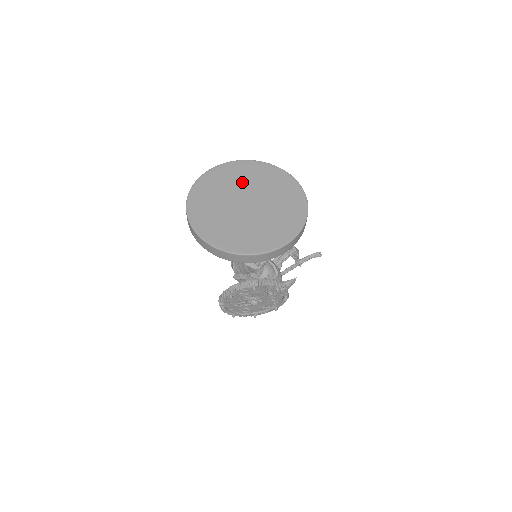
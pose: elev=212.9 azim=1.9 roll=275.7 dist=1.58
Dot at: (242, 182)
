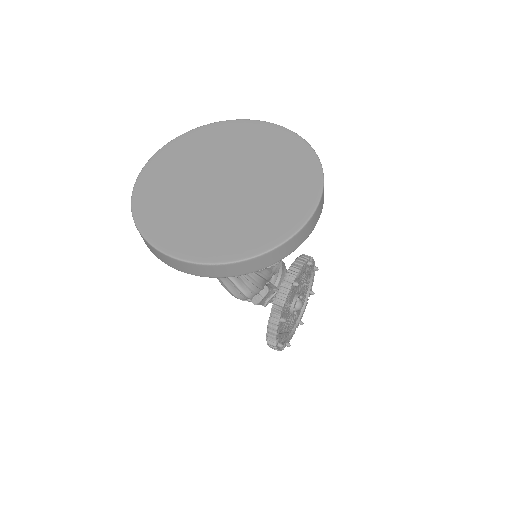
Dot at: (186, 173)
